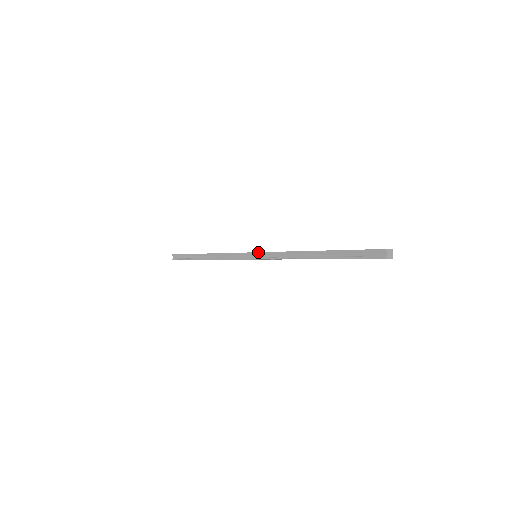
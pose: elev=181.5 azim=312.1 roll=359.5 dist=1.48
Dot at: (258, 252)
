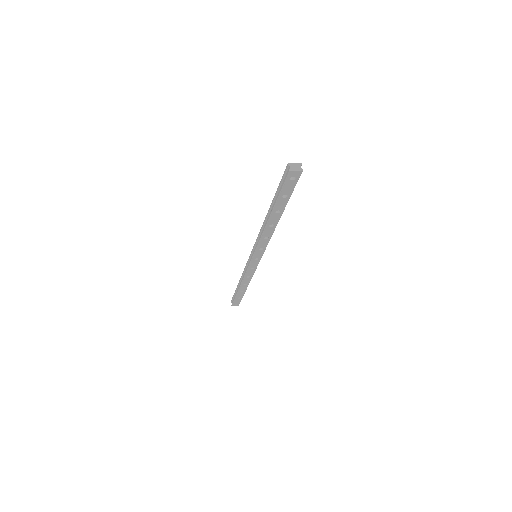
Dot at: (252, 249)
